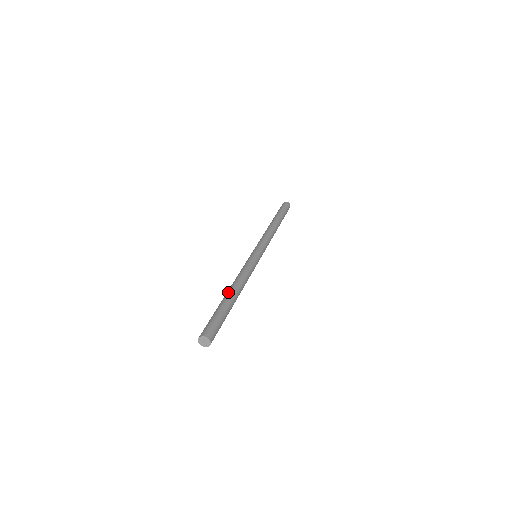
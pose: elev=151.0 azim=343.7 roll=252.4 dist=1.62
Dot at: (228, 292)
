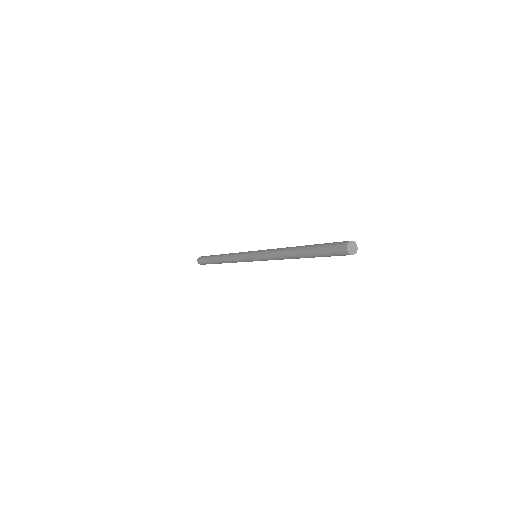
Dot at: occluded
